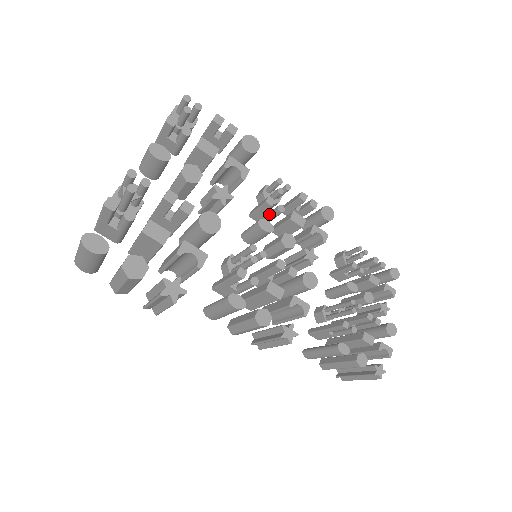
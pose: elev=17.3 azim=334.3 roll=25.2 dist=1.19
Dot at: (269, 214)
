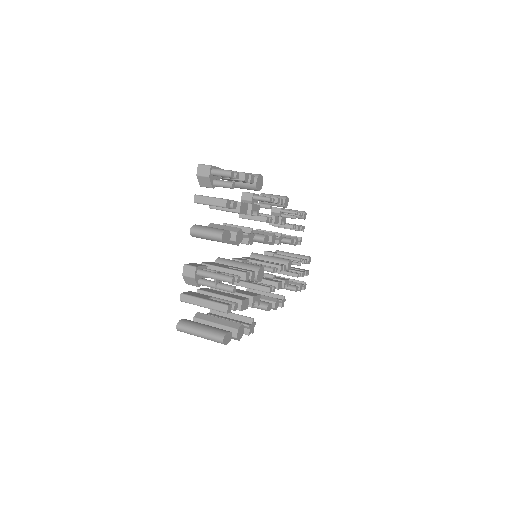
Dot at: occluded
